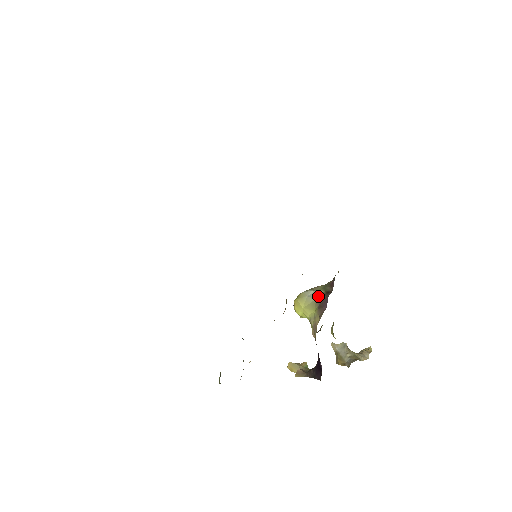
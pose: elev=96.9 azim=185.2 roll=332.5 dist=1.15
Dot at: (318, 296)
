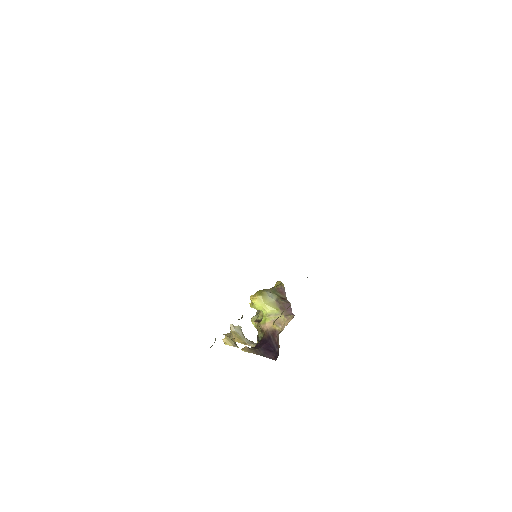
Dot at: (276, 299)
